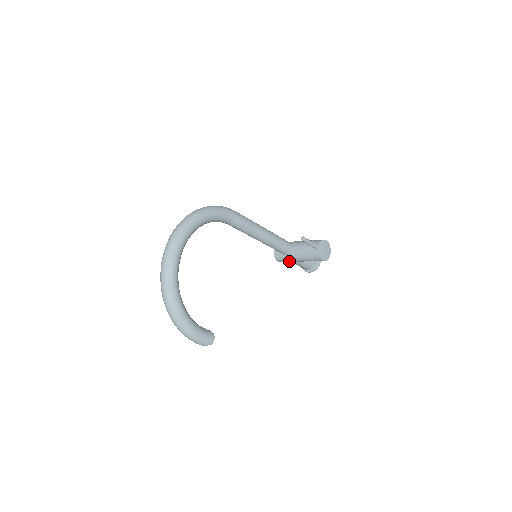
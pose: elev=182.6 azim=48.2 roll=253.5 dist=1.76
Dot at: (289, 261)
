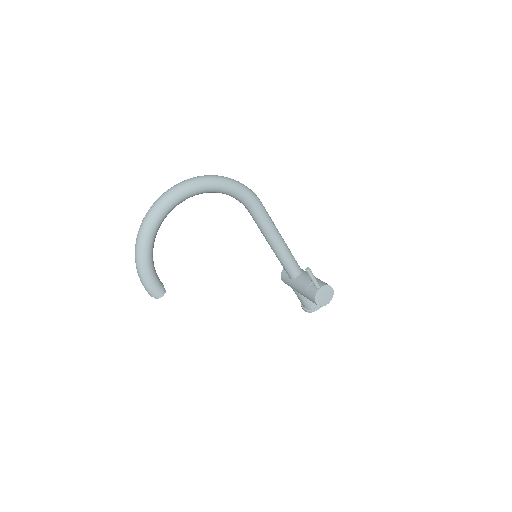
Dot at: (290, 286)
